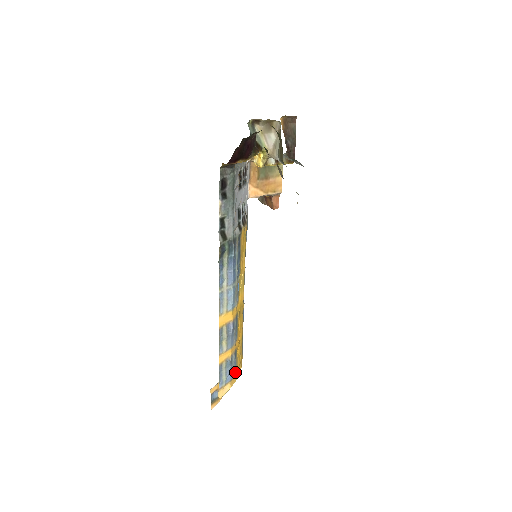
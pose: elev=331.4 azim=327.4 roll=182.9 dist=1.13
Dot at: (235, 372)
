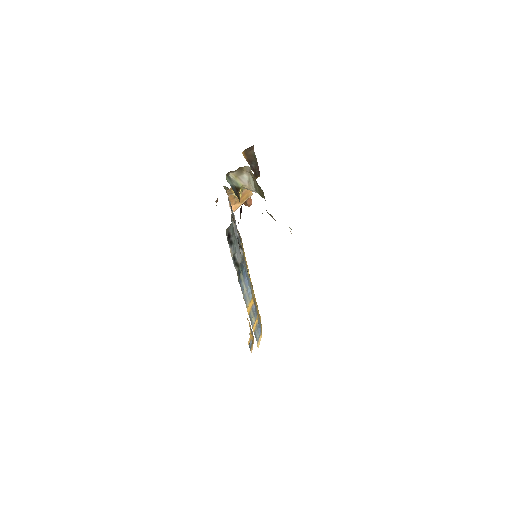
Dot at: occluded
